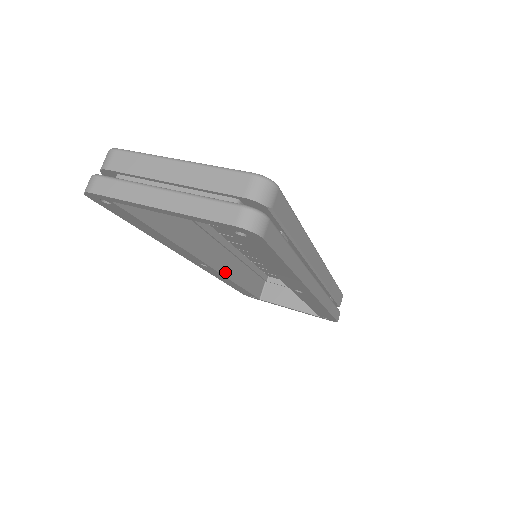
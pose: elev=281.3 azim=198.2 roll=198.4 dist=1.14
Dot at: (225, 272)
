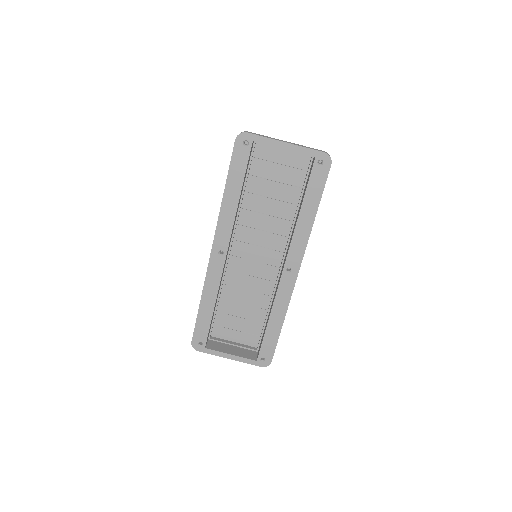
Dot at: occluded
